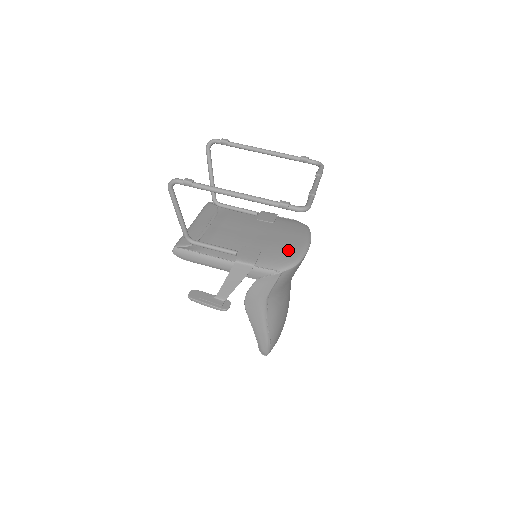
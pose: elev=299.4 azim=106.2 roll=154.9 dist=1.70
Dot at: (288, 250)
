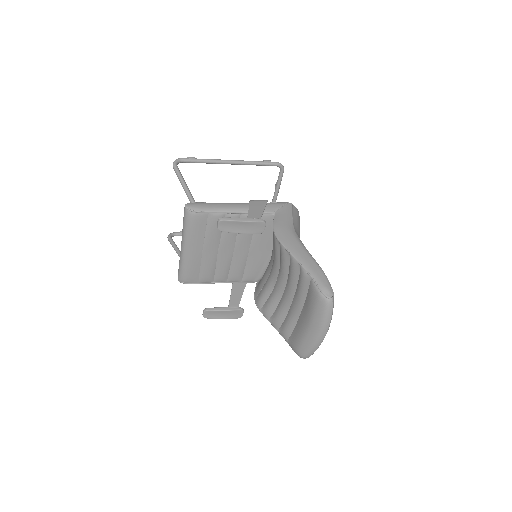
Dot at: occluded
